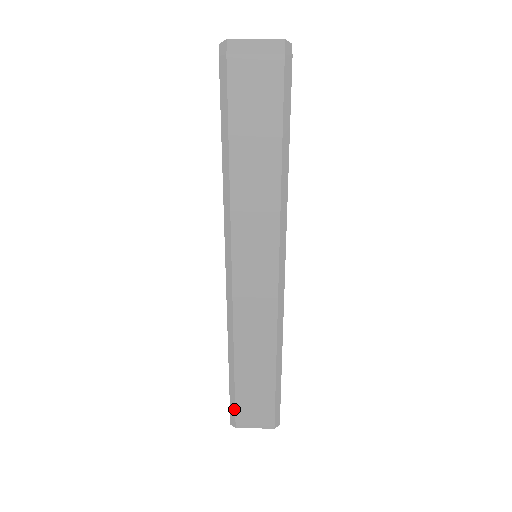
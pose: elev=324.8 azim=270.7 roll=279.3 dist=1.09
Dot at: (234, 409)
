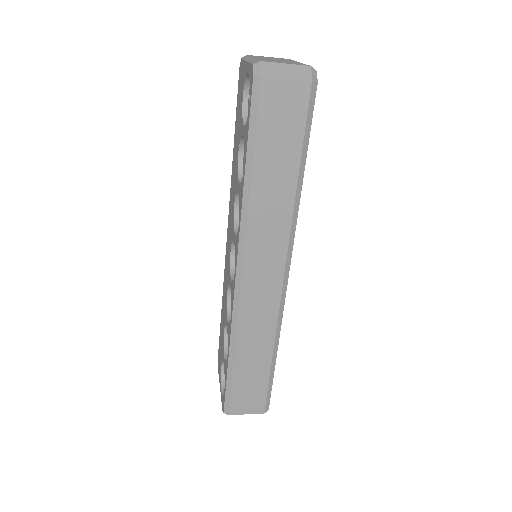
Dot at: (229, 397)
